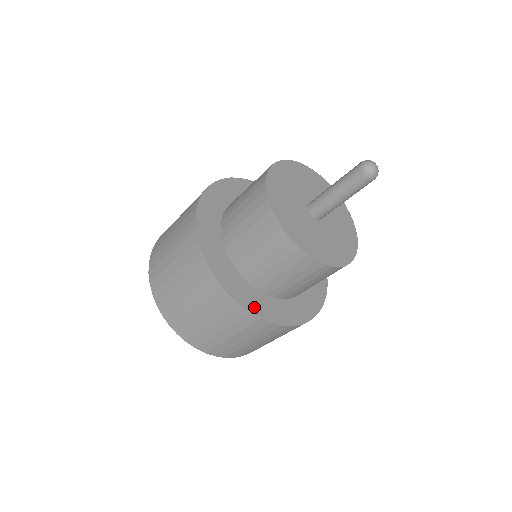
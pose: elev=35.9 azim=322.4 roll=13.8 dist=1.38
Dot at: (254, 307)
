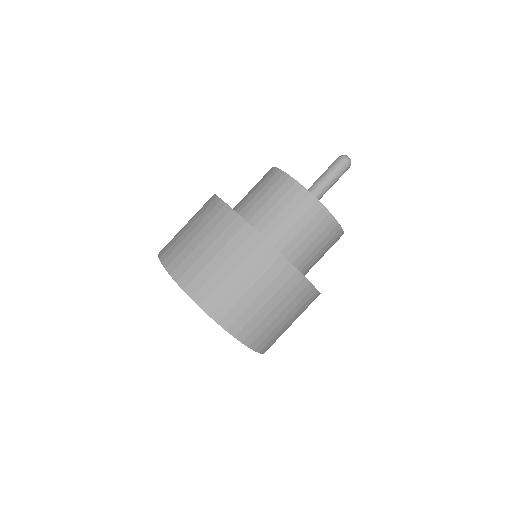
Dot at: occluded
